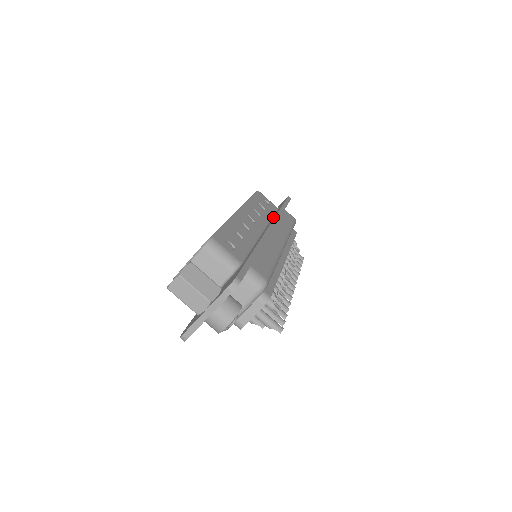
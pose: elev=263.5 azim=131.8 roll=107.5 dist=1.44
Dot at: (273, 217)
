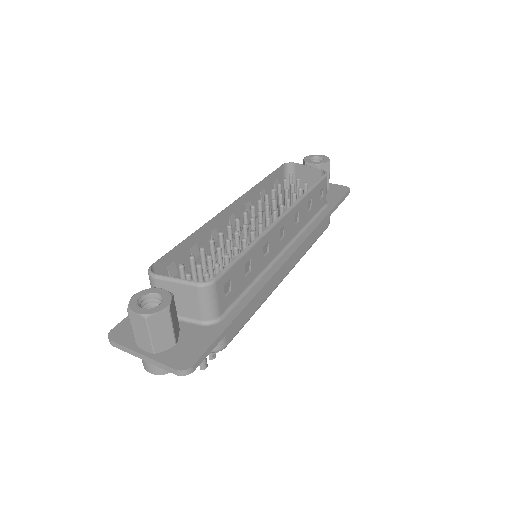
Dot at: (308, 228)
